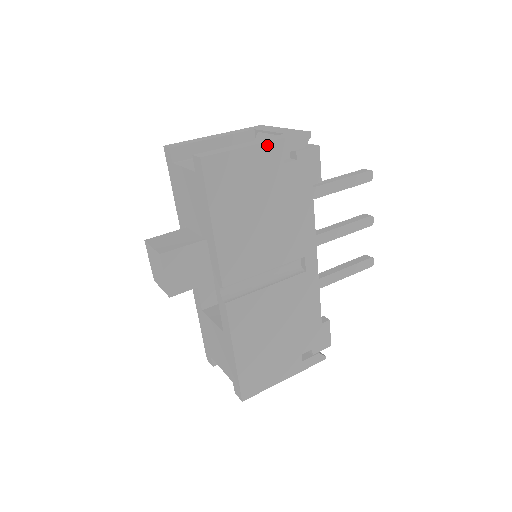
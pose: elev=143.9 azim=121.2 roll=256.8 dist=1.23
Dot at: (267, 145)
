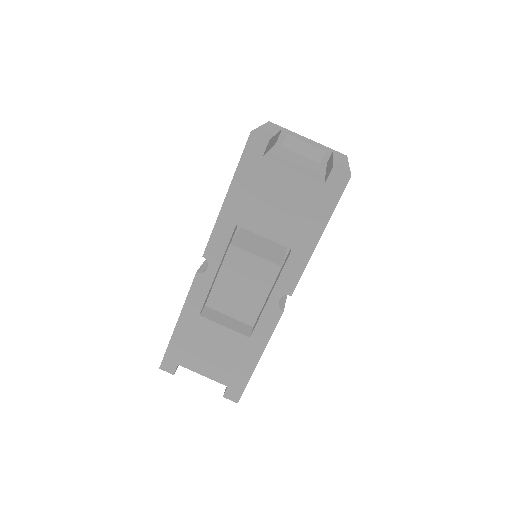
Dot at: occluded
